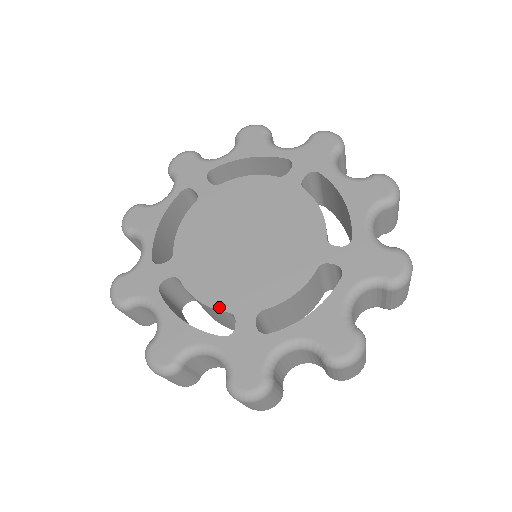
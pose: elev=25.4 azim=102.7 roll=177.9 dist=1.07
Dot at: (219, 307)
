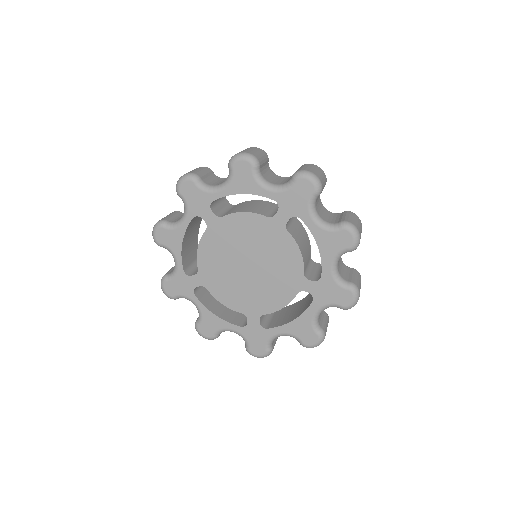
Dot at: (236, 310)
